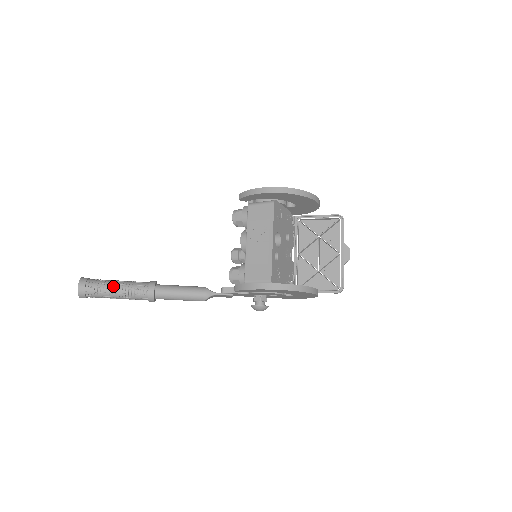
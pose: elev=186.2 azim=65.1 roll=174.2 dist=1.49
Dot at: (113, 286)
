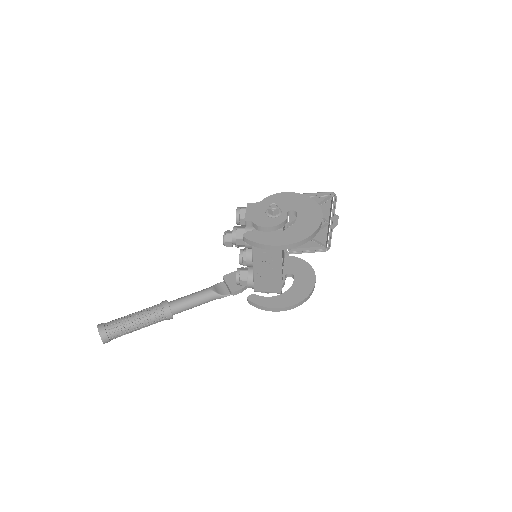
Dot at: (134, 328)
